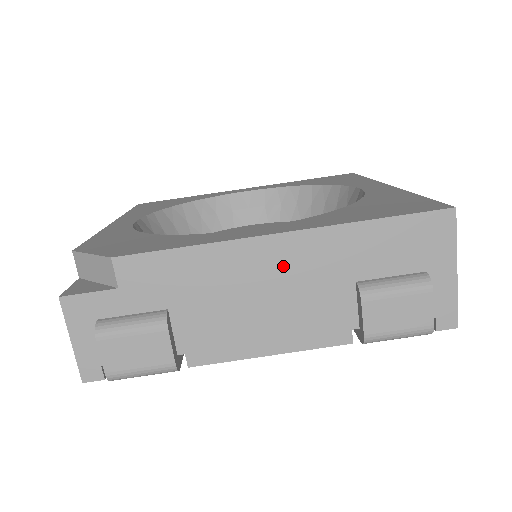
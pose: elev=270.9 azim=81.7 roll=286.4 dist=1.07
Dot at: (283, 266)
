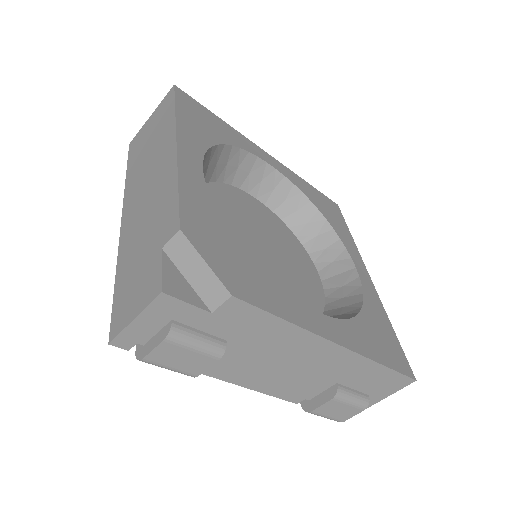
Dot at: (317, 358)
